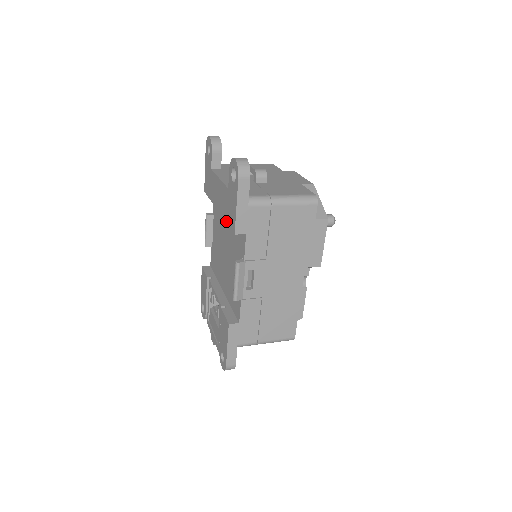
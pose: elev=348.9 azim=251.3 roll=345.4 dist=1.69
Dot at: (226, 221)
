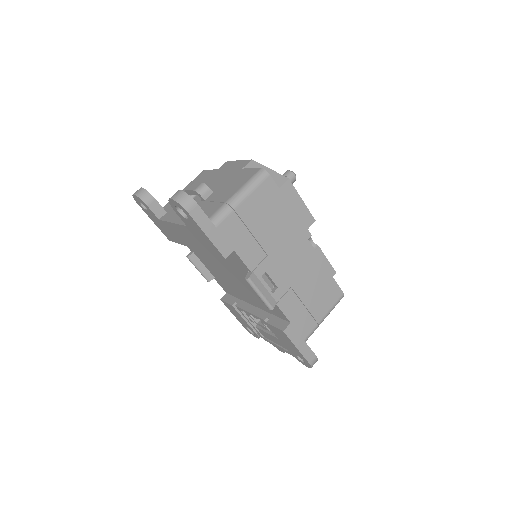
Dot at: (208, 253)
